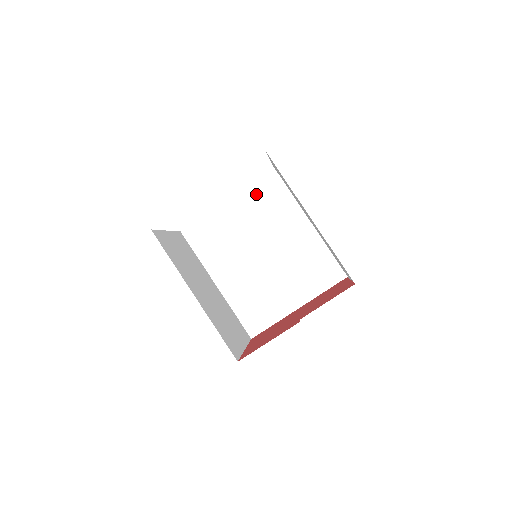
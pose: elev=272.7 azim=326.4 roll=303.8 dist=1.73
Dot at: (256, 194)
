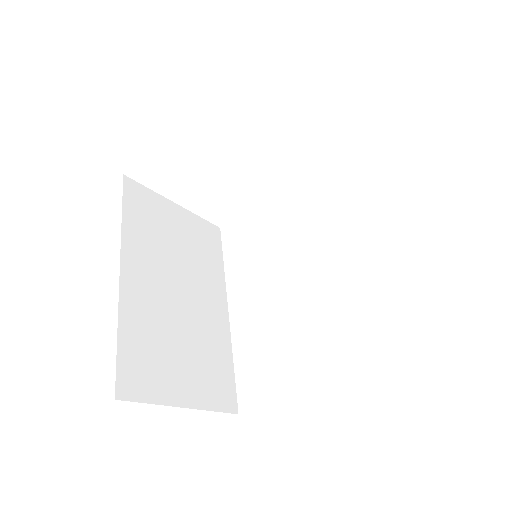
Dot at: (323, 185)
